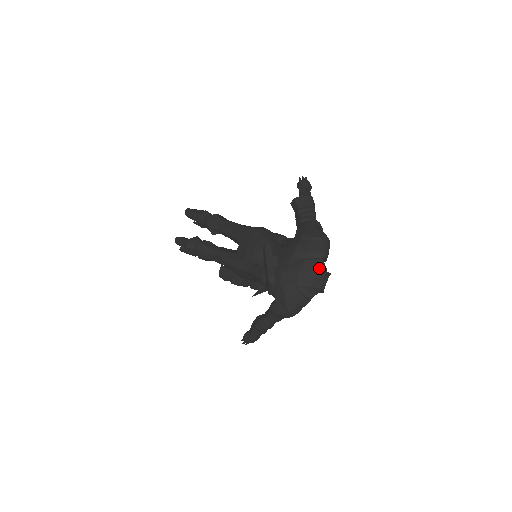
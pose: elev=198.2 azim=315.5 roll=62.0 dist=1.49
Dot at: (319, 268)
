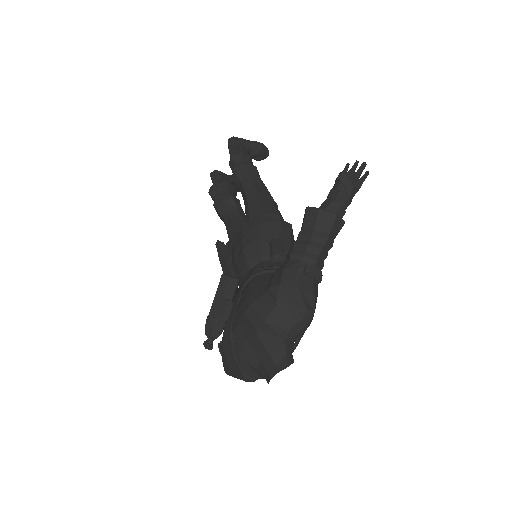
Dot at: (273, 350)
